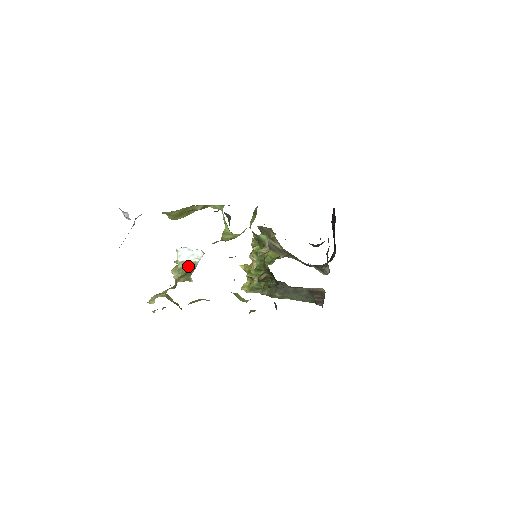
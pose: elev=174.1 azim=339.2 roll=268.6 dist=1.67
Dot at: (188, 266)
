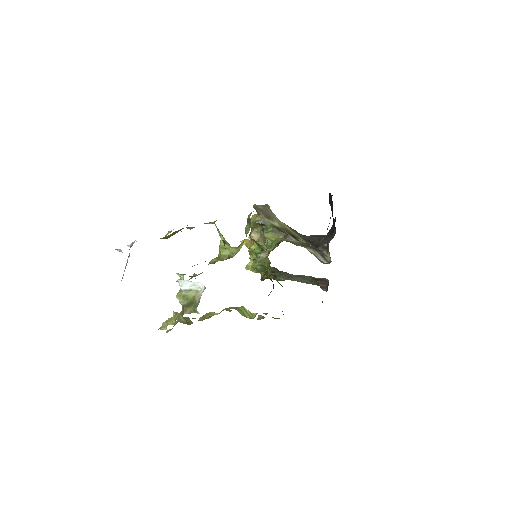
Dot at: (192, 294)
